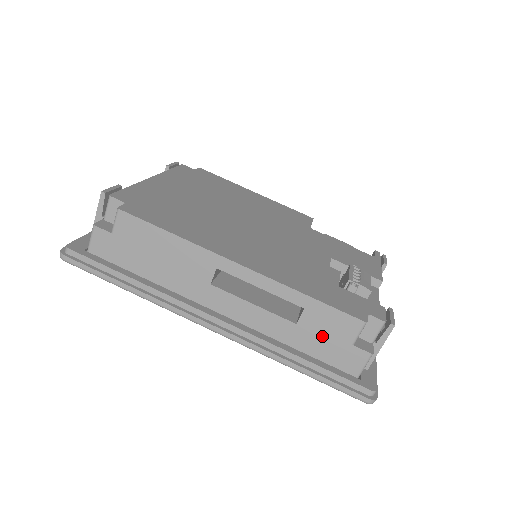
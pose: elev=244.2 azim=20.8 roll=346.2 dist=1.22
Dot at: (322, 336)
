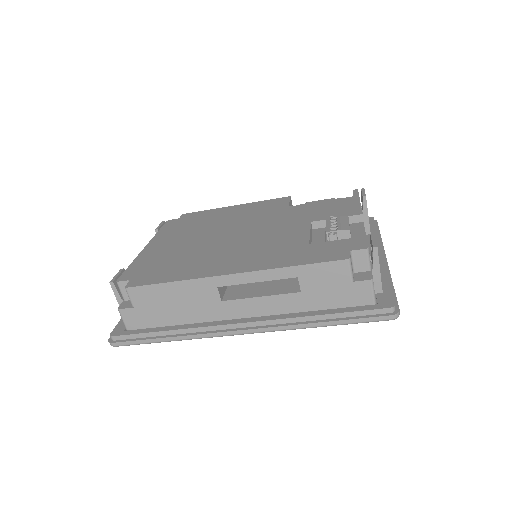
Dot at: (325, 289)
